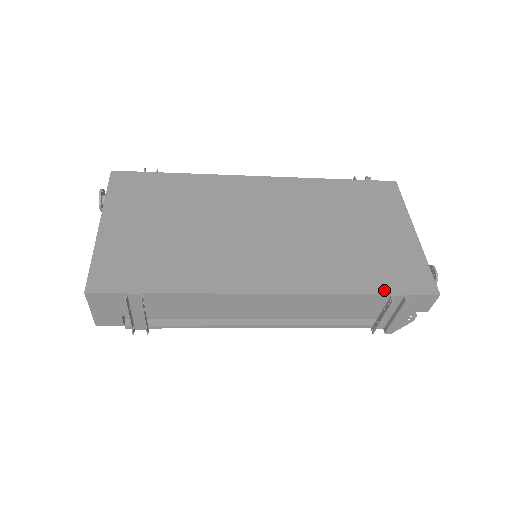
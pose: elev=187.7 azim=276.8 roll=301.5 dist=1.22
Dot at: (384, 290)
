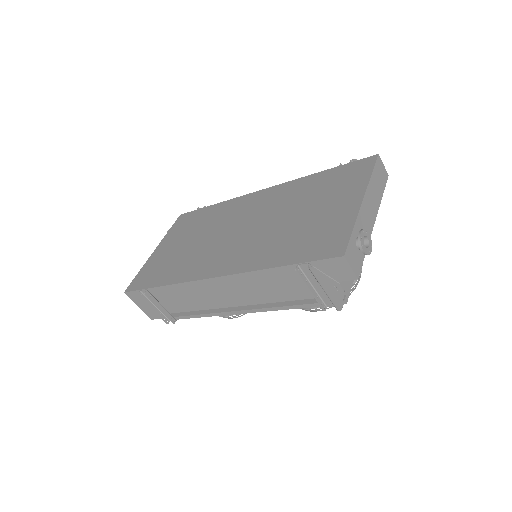
Dot at: (294, 261)
